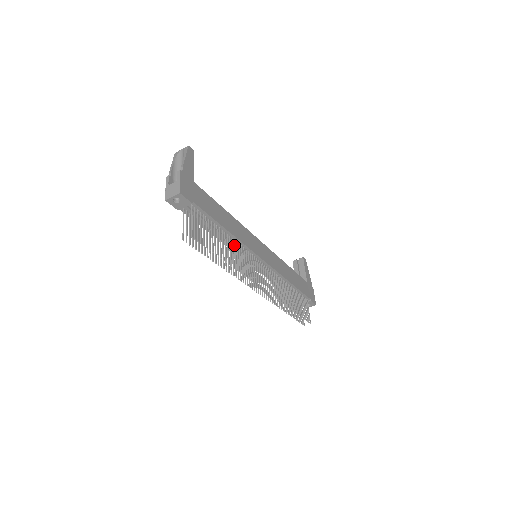
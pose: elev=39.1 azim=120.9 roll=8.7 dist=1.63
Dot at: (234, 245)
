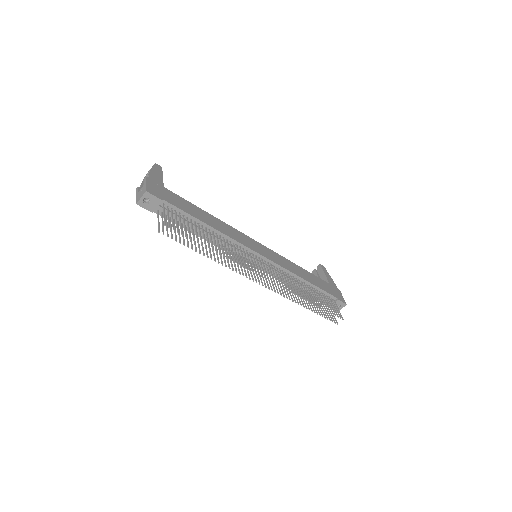
Dot at: (223, 241)
